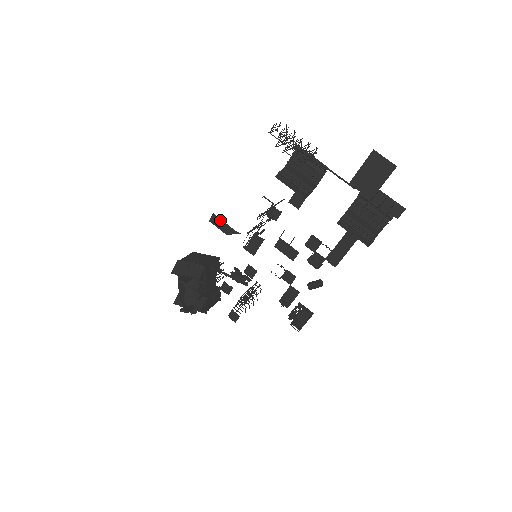
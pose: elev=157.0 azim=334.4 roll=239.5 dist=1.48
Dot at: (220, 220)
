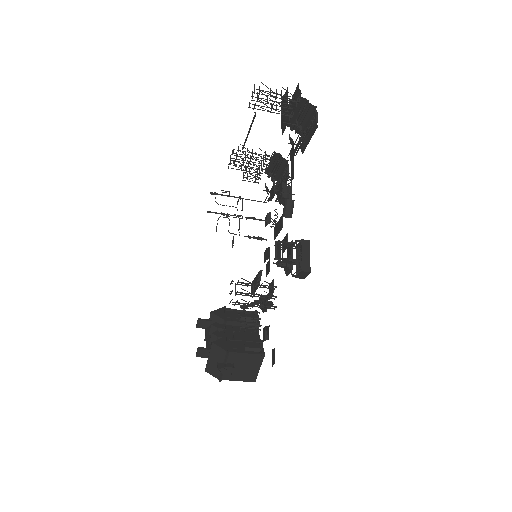
Dot at: (253, 281)
